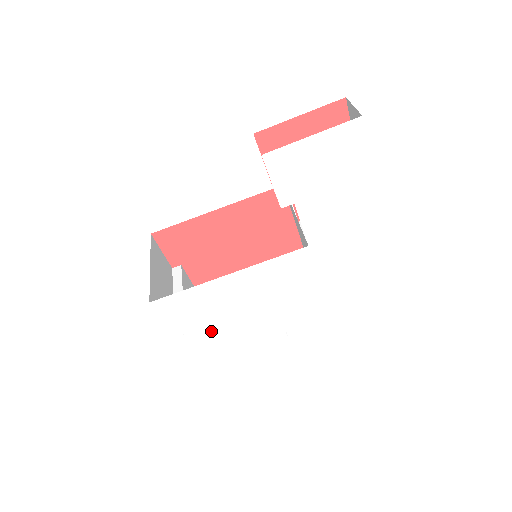
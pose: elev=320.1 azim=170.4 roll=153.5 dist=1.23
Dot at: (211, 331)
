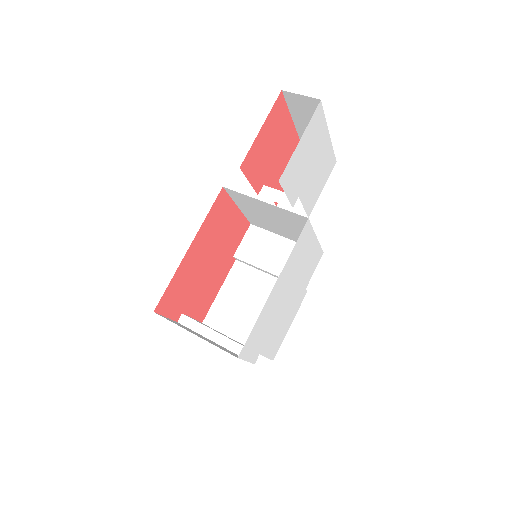
Dot at: (271, 335)
